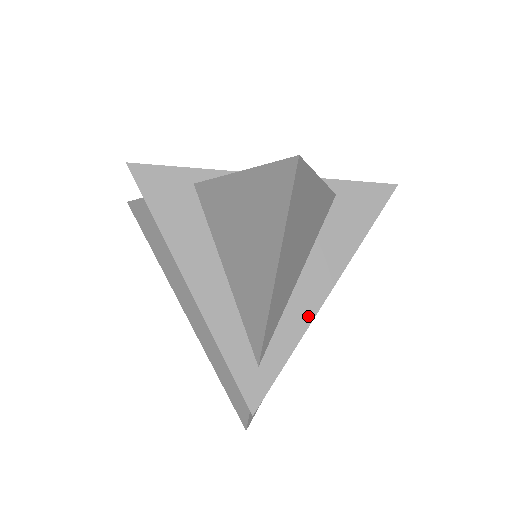
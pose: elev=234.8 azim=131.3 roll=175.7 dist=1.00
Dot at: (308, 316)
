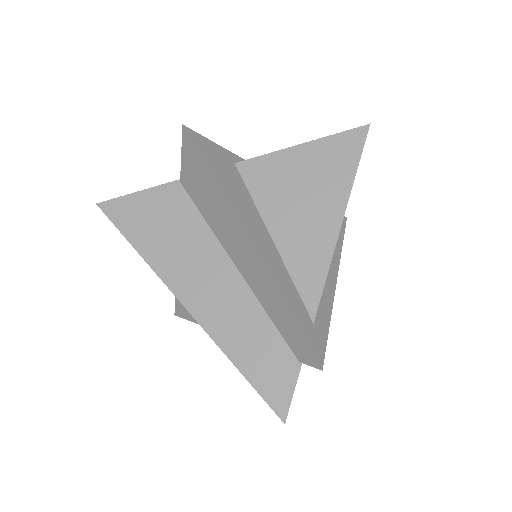
Dot at: (331, 289)
